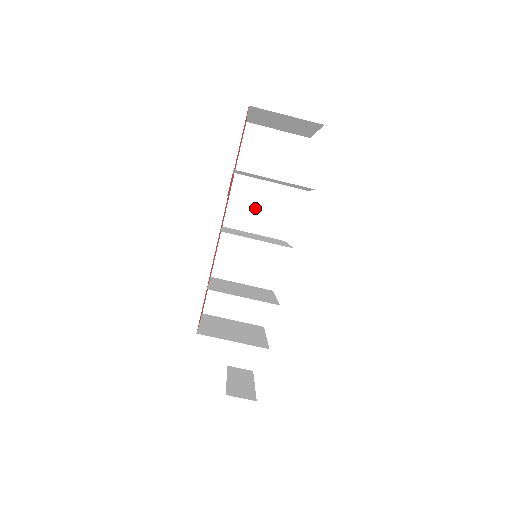
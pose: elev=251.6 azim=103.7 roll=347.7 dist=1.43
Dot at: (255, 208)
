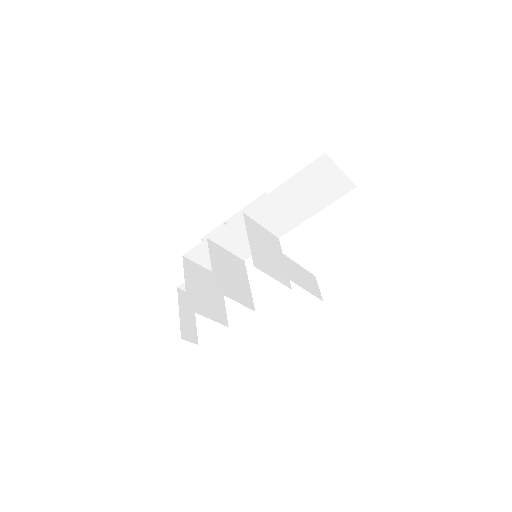
Dot at: (277, 211)
